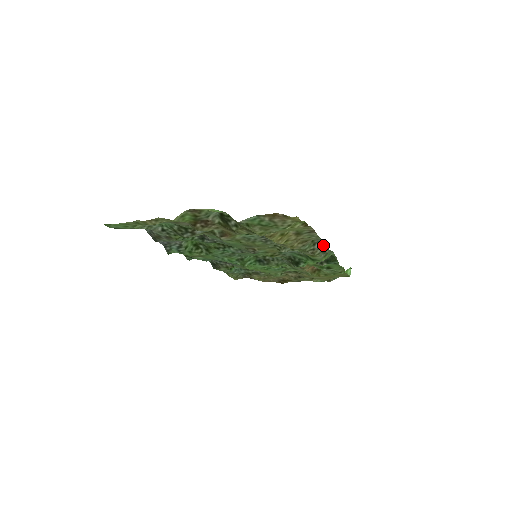
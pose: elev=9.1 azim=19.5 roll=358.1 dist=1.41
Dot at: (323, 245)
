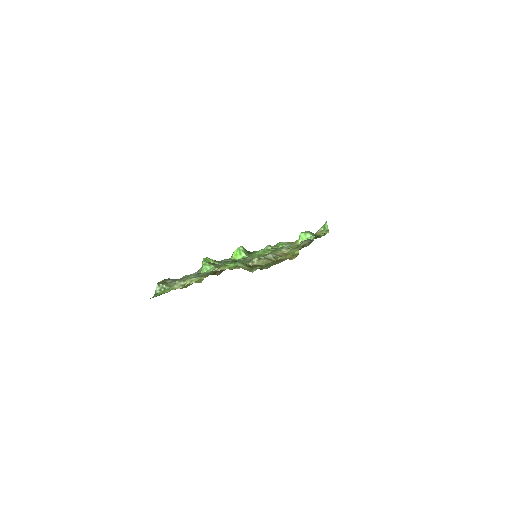
Dot at: occluded
